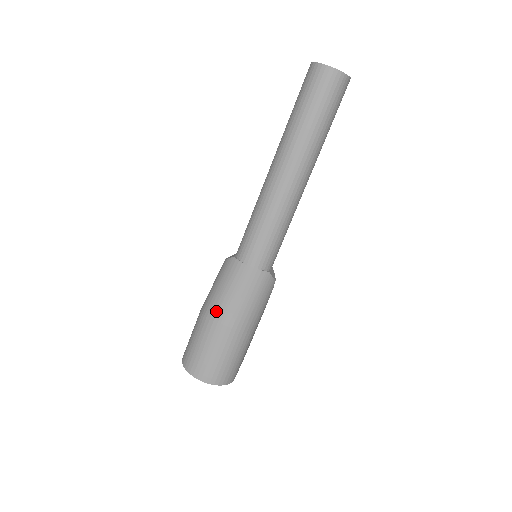
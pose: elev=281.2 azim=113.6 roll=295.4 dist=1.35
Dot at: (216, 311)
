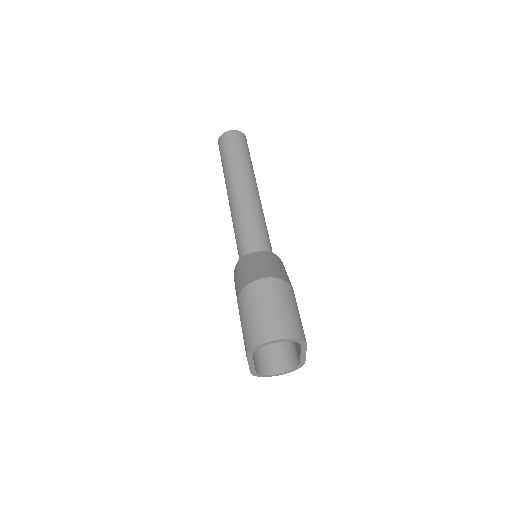
Dot at: (250, 278)
